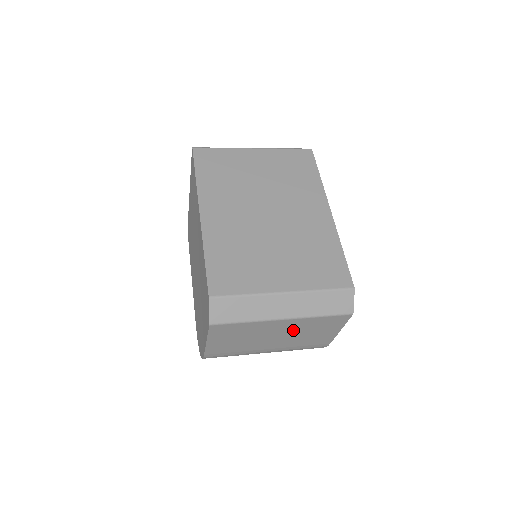
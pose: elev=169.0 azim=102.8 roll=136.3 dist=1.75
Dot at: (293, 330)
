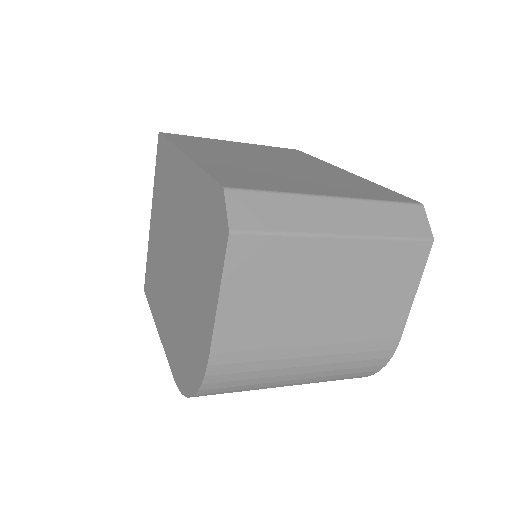
Dot at: (353, 280)
